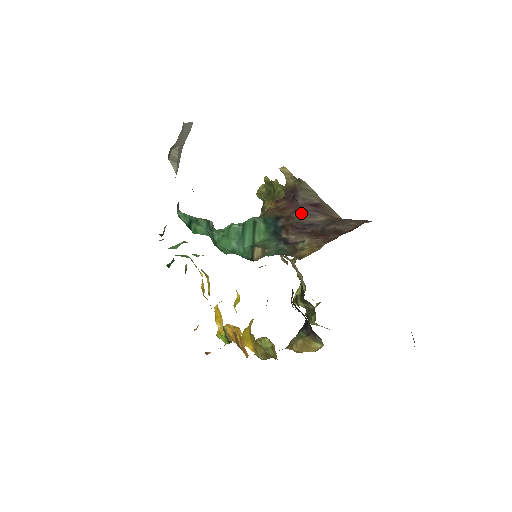
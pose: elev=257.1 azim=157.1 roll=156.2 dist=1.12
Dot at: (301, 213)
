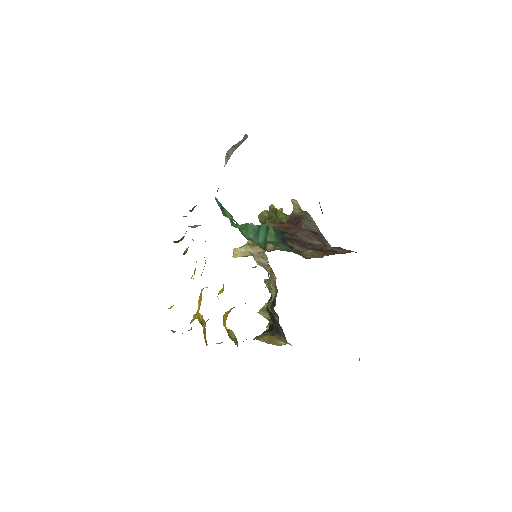
Dot at: (303, 234)
